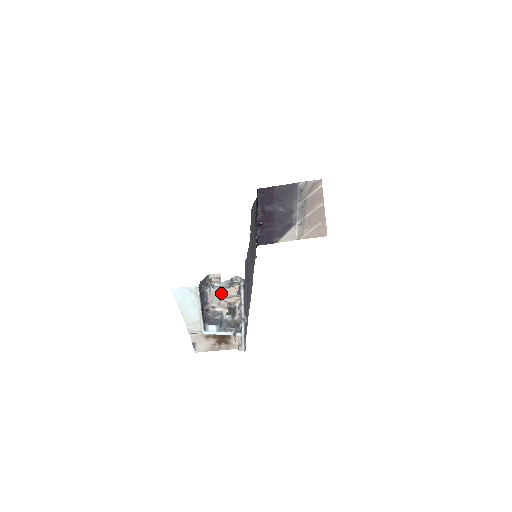
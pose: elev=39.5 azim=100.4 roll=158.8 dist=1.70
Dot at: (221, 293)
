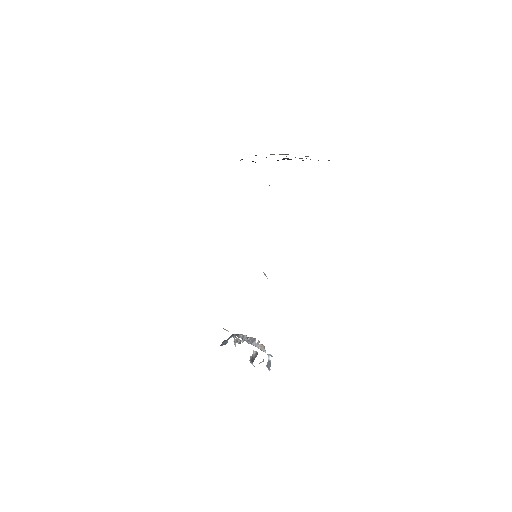
Dot at: occluded
